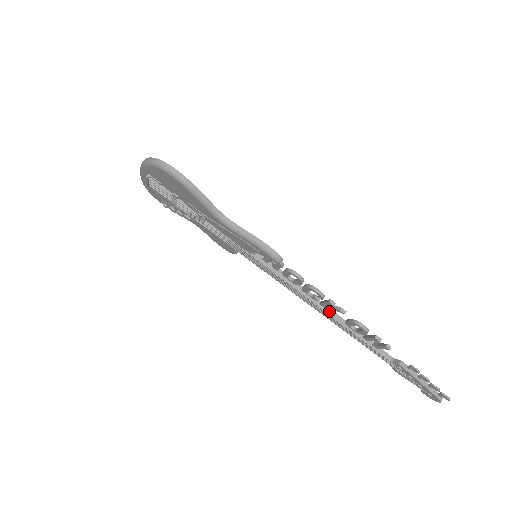
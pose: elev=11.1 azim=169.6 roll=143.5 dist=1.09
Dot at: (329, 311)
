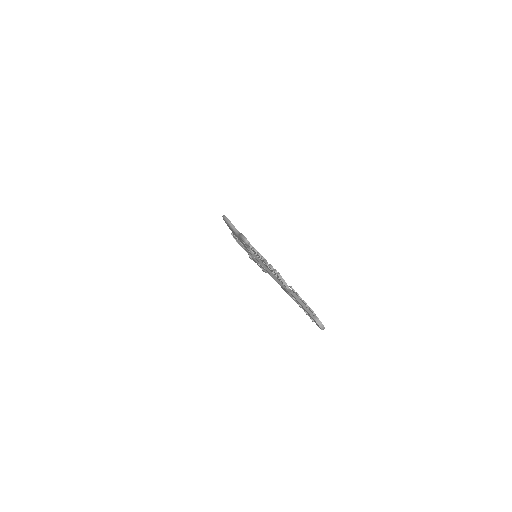
Dot at: (273, 273)
